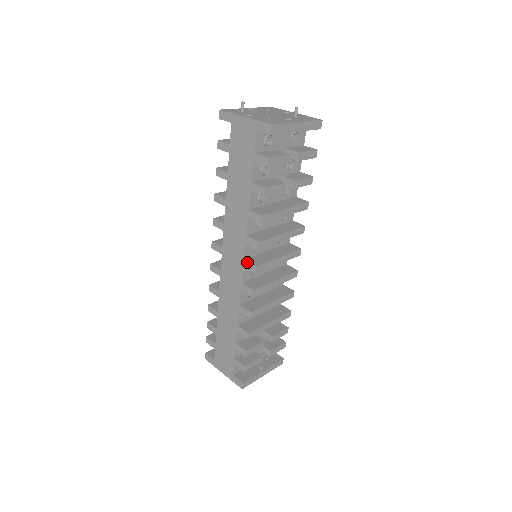
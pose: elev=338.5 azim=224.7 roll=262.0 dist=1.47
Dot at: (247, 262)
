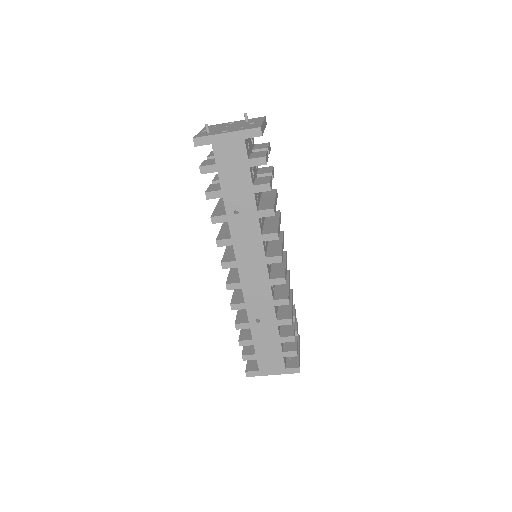
Dot at: (270, 257)
